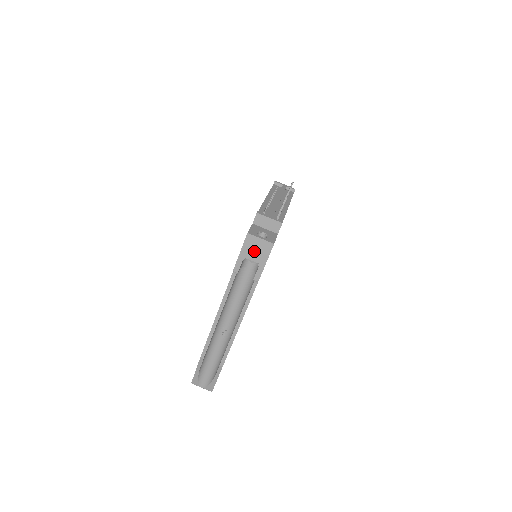
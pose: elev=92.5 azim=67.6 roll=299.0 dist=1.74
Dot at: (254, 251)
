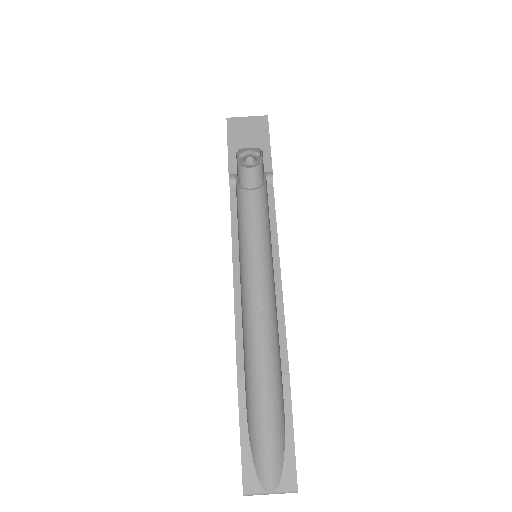
Dot at: (246, 135)
